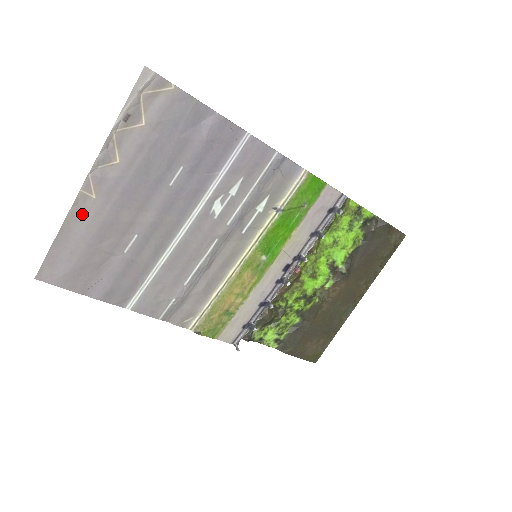
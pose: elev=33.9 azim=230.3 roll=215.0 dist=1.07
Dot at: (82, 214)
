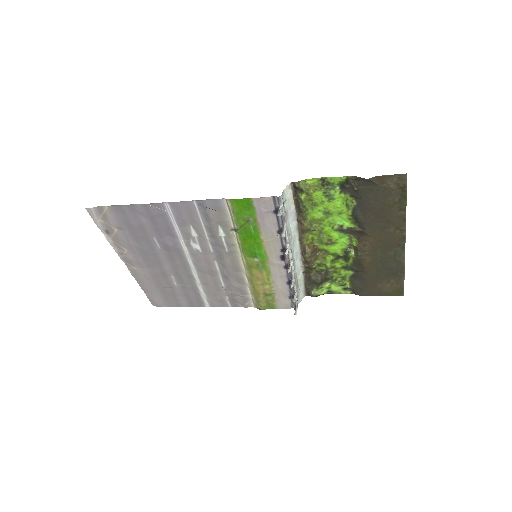
Dot at: (140, 277)
